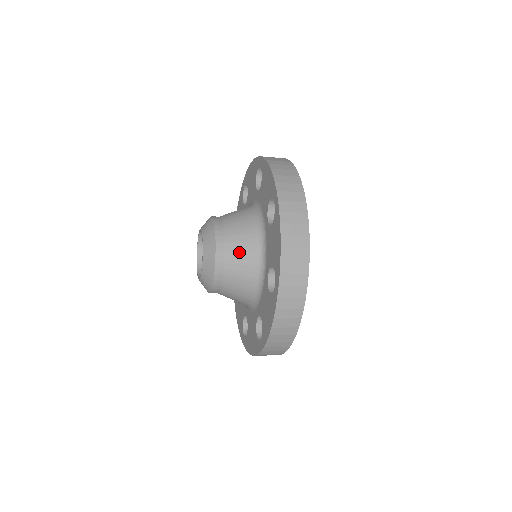
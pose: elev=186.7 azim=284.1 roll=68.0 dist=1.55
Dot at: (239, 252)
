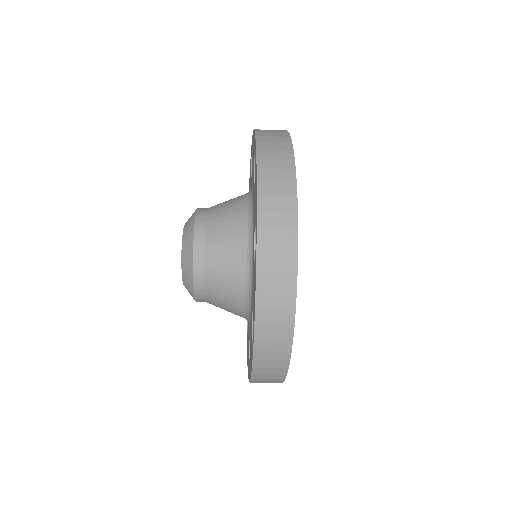
Dot at: (221, 275)
